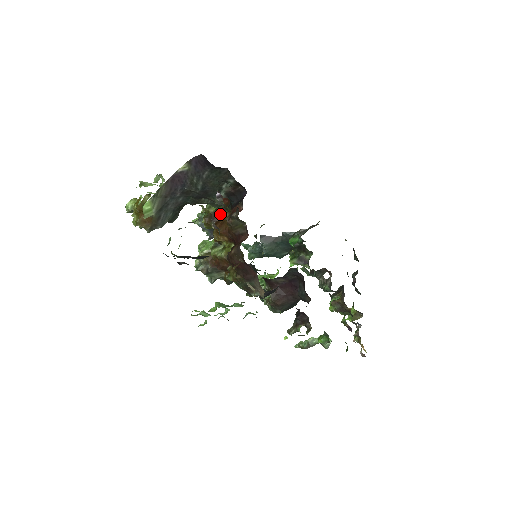
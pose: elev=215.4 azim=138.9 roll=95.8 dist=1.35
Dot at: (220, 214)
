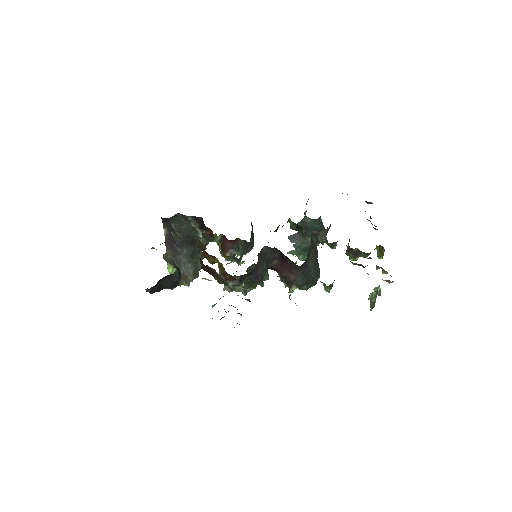
Dot at: (224, 243)
